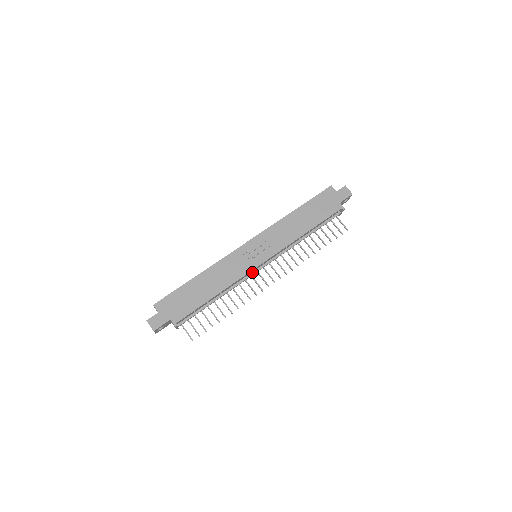
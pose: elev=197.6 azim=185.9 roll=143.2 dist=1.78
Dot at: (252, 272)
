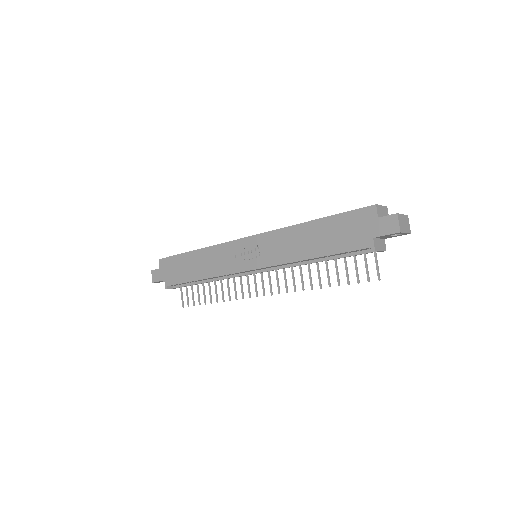
Dot at: (243, 273)
